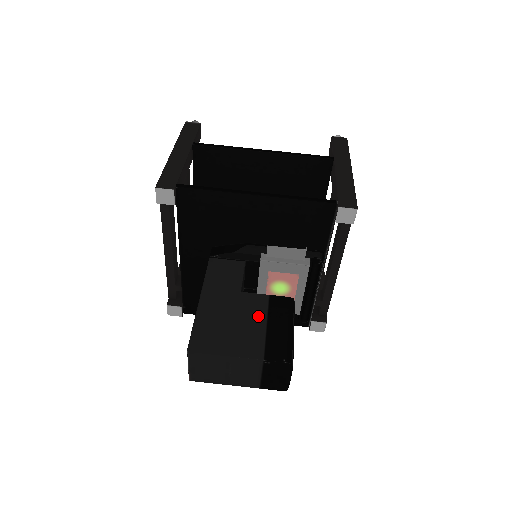
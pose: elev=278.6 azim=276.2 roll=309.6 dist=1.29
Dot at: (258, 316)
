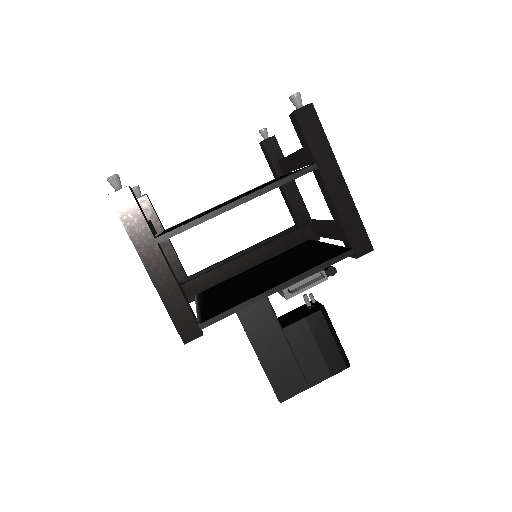
Dot at: (308, 344)
